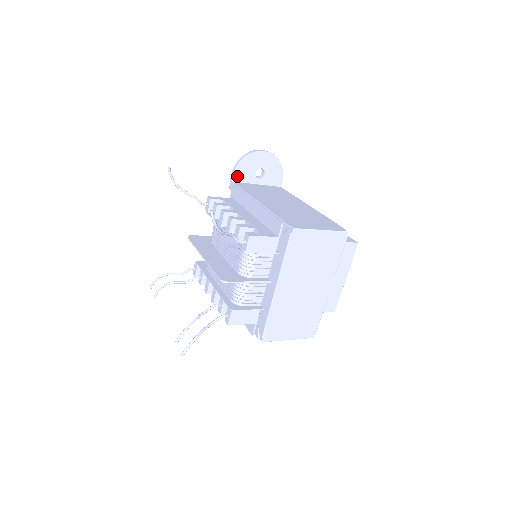
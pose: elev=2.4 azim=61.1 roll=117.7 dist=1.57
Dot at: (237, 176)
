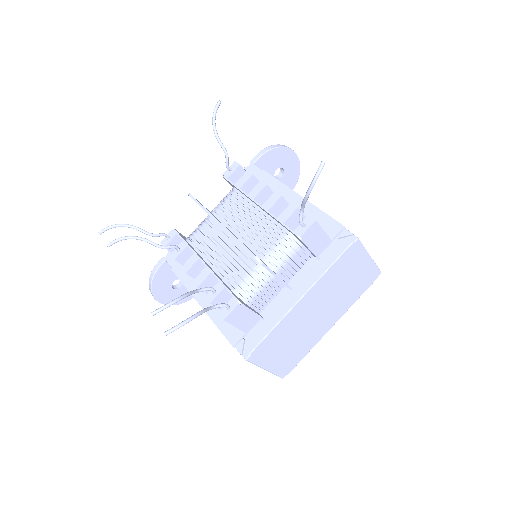
Dot at: (261, 161)
